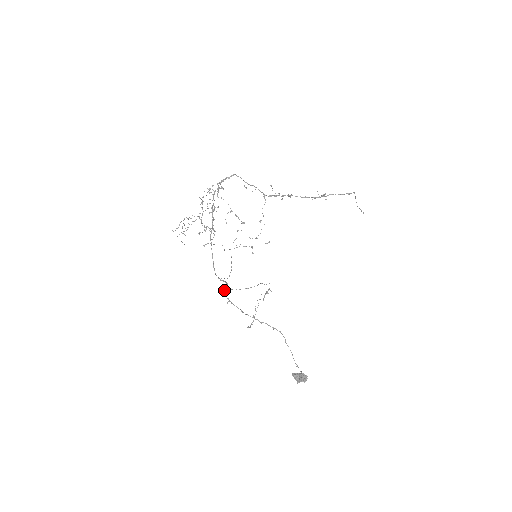
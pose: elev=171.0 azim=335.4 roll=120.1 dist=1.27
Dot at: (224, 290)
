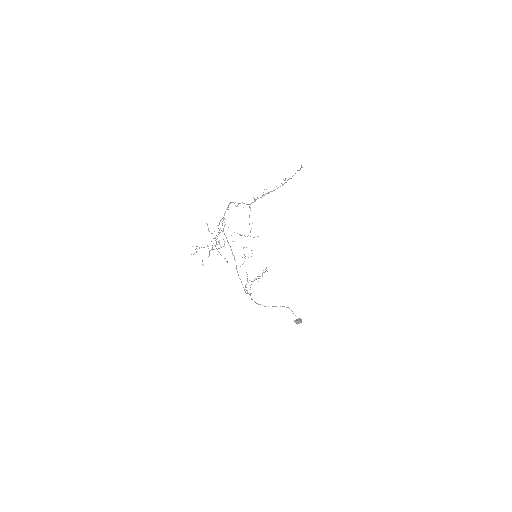
Dot at: occluded
